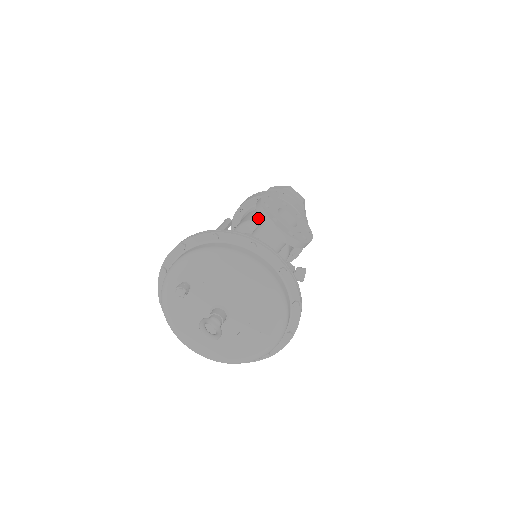
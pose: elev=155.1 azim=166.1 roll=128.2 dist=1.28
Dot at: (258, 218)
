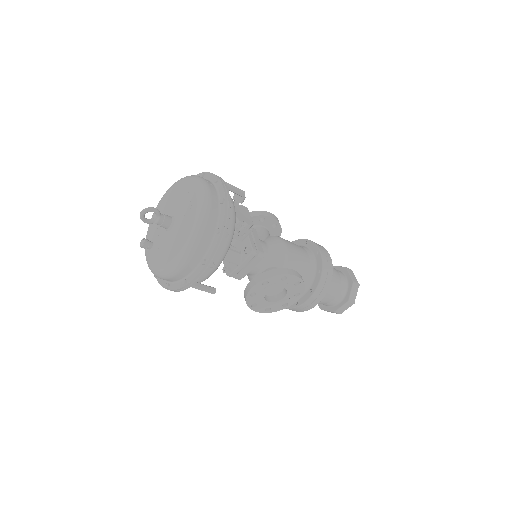
Dot at: occluded
